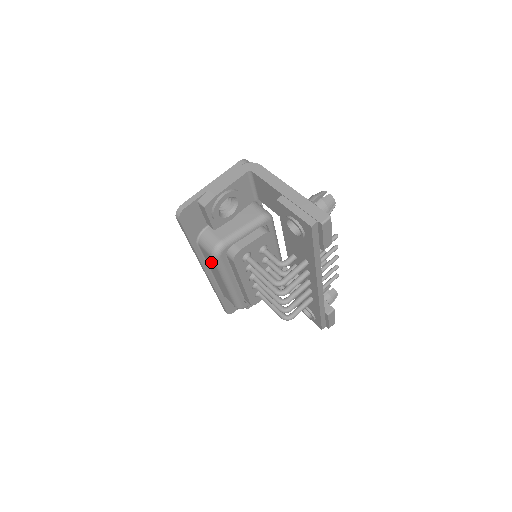
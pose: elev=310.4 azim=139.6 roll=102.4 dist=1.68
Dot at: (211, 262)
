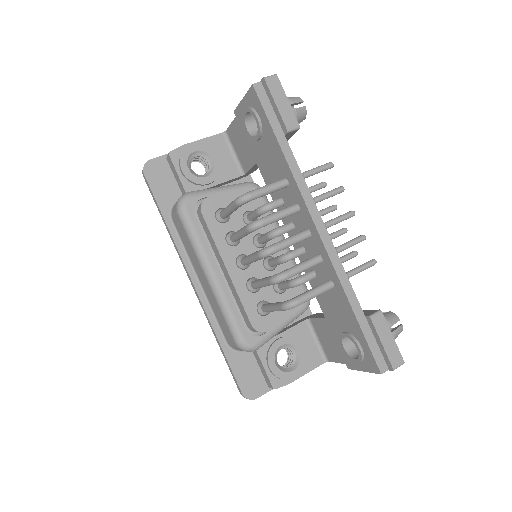
Dot at: (184, 237)
